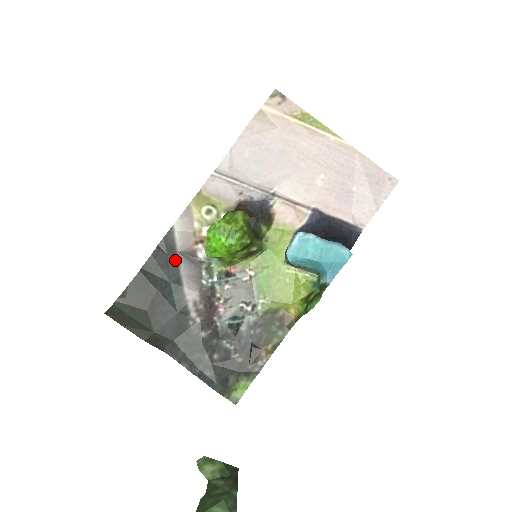
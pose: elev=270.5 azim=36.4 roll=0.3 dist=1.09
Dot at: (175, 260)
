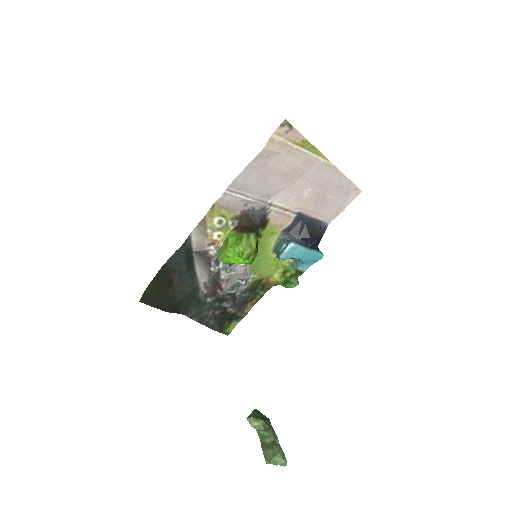
Dot at: (191, 257)
